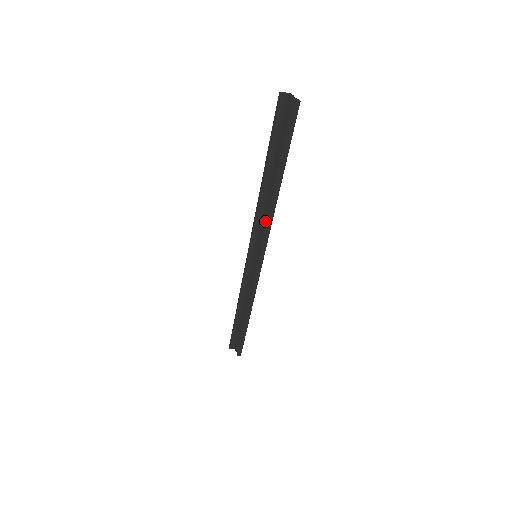
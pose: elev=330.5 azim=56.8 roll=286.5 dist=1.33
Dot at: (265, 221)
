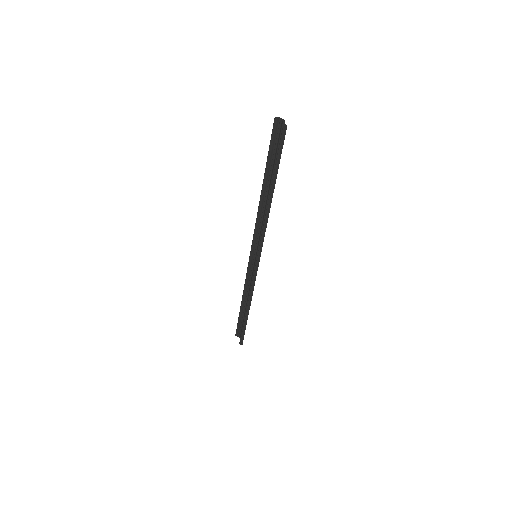
Dot at: (262, 226)
